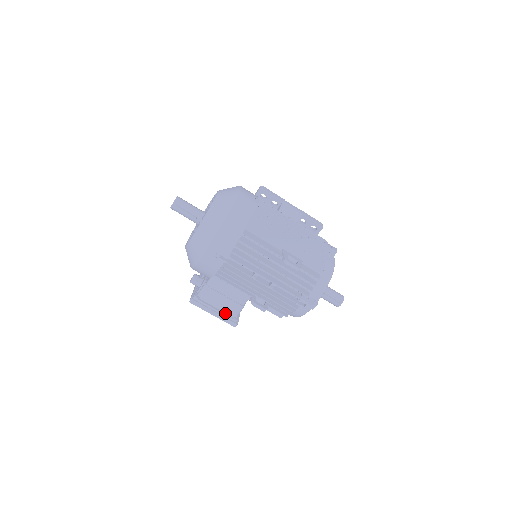
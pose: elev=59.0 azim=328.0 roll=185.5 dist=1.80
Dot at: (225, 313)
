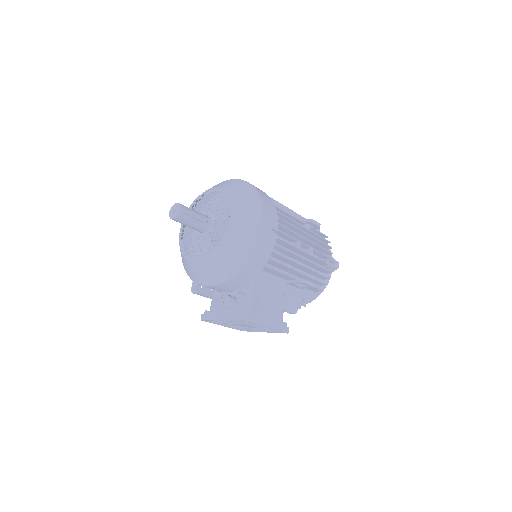
Dot at: (275, 321)
